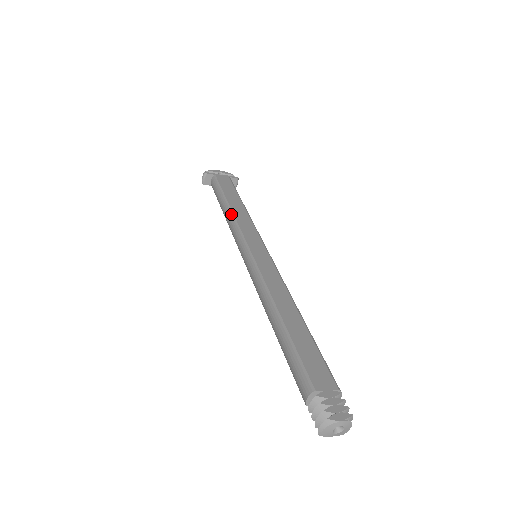
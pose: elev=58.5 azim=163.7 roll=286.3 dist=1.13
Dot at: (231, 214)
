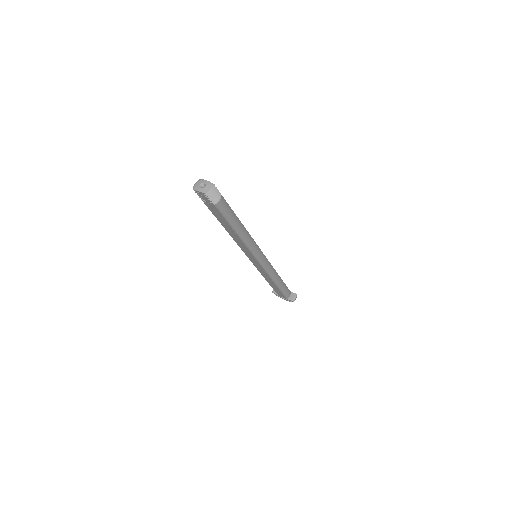
Dot at: occluded
